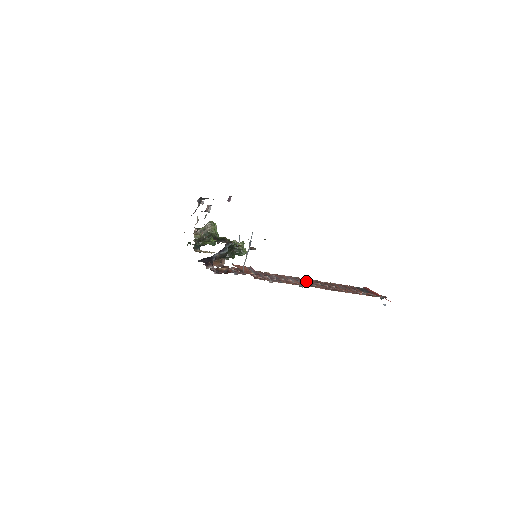
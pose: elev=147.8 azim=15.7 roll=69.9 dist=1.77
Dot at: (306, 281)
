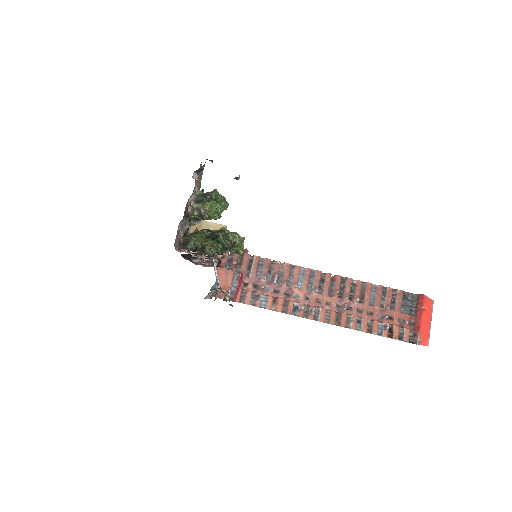
Dot at: (323, 284)
